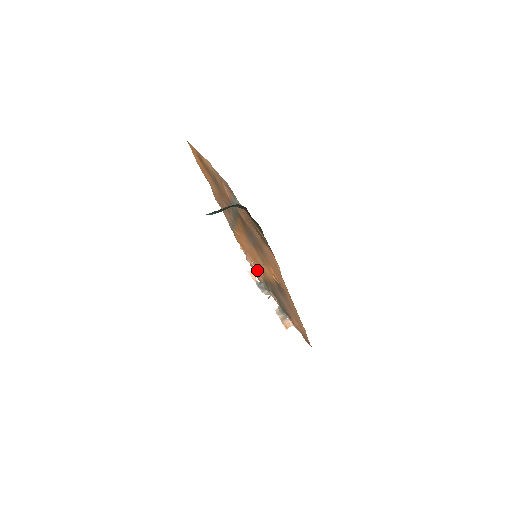
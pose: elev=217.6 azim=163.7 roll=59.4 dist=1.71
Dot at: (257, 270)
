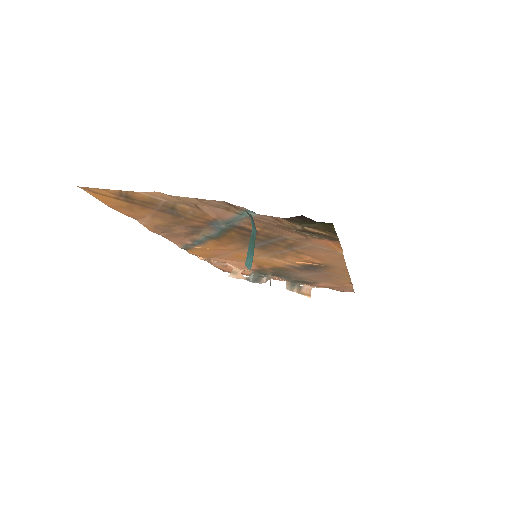
Dot at: (241, 267)
